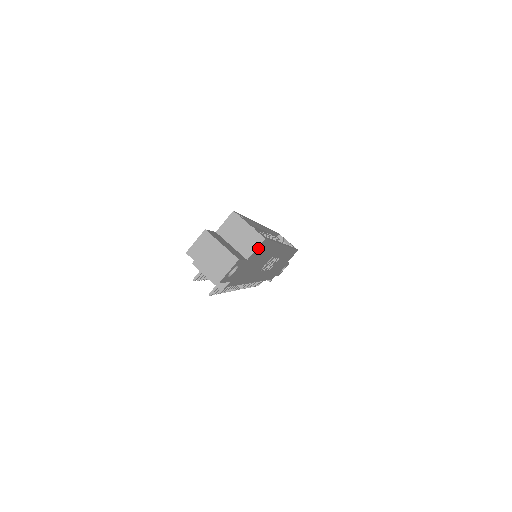
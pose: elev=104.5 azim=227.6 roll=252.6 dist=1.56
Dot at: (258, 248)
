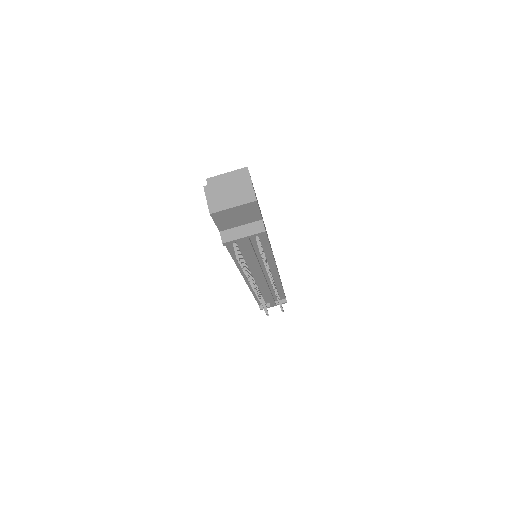
Dot at: occluded
